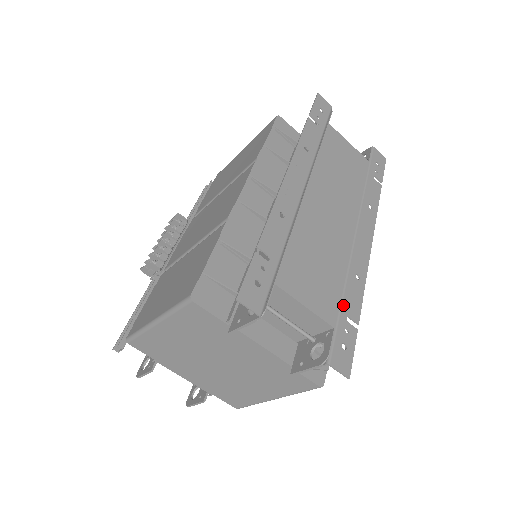
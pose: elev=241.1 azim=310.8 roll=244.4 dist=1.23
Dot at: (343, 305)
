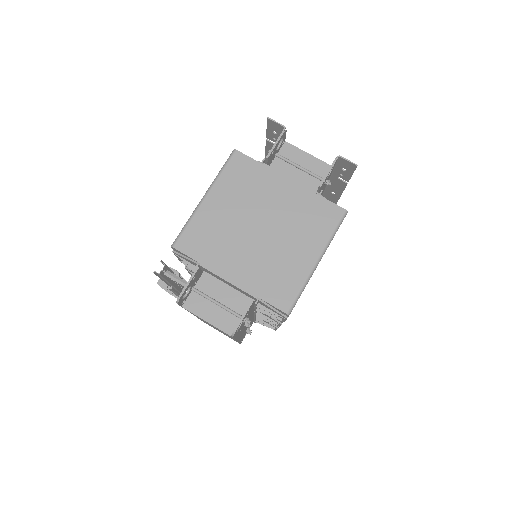
Dot at: (332, 177)
